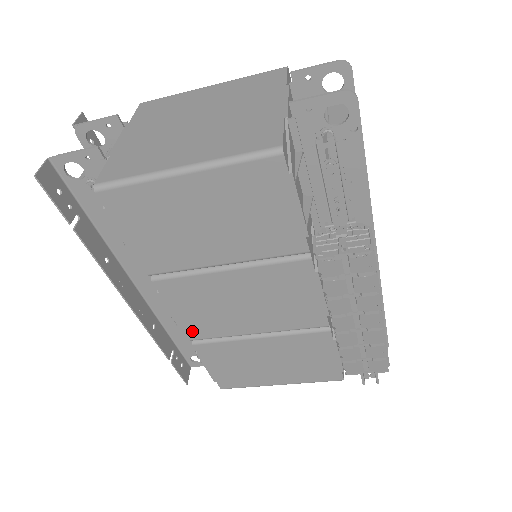
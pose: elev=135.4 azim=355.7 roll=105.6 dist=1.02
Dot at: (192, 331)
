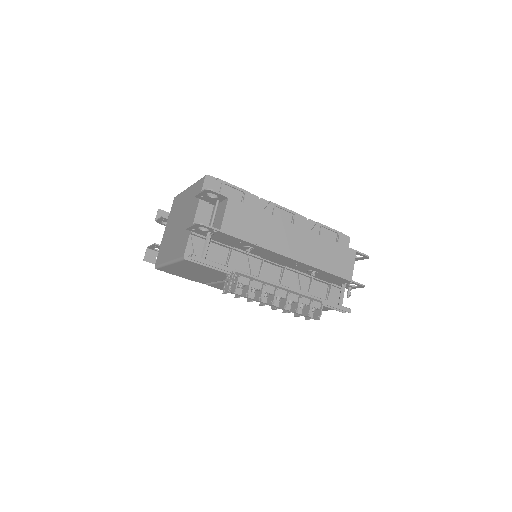
Dot at: occluded
